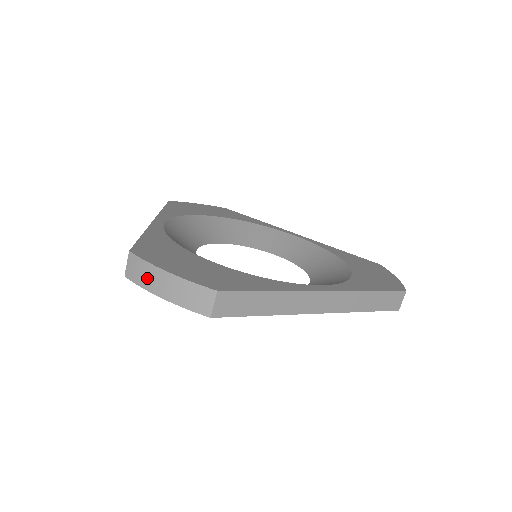
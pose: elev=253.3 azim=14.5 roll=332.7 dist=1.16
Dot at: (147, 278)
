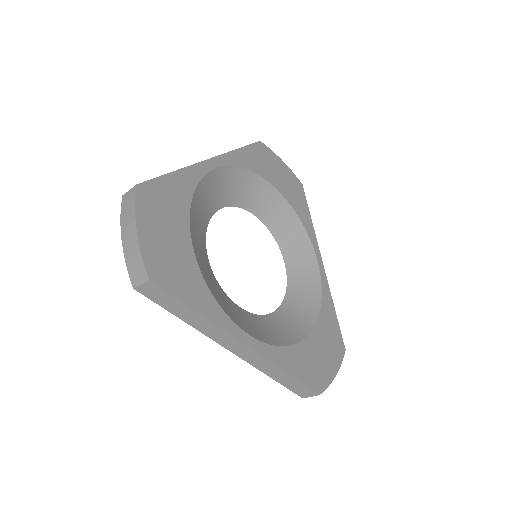
Dot at: (127, 217)
